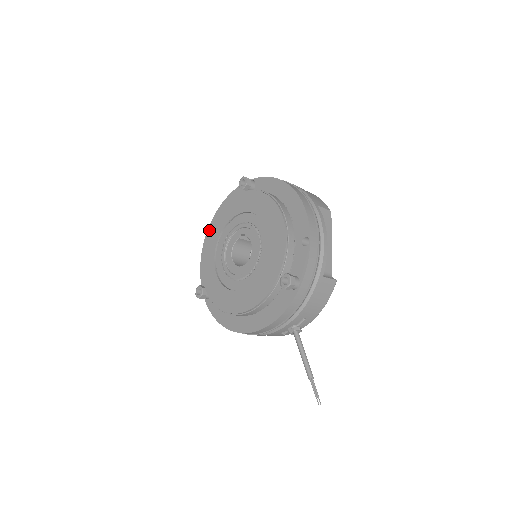
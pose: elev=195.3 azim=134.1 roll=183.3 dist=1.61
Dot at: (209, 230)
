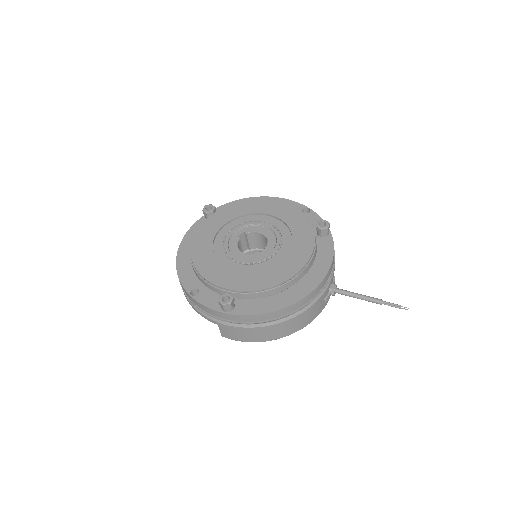
Dot at: (193, 254)
